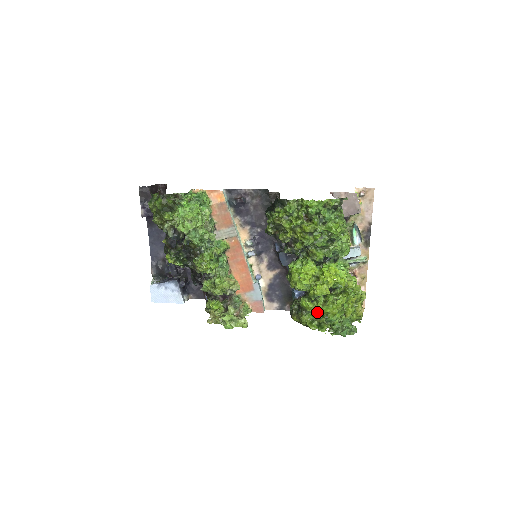
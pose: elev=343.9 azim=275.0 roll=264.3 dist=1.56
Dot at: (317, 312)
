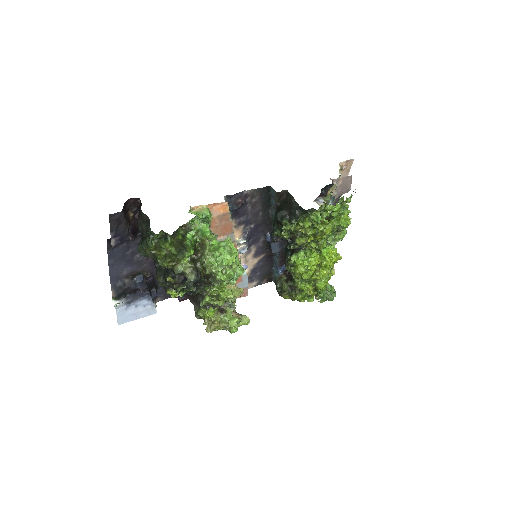
Dot at: (311, 289)
